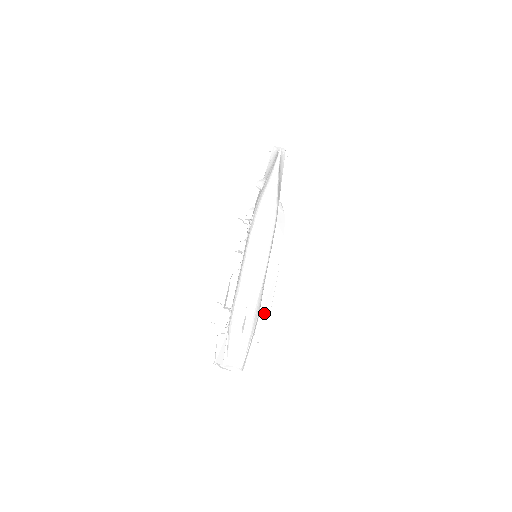
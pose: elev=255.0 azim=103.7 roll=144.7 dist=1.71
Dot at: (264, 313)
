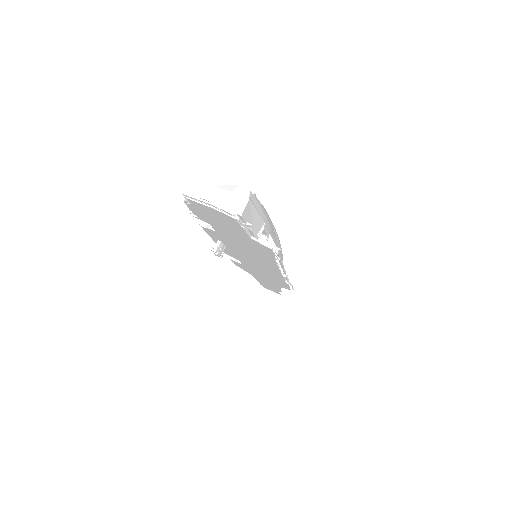
Dot at: (275, 245)
